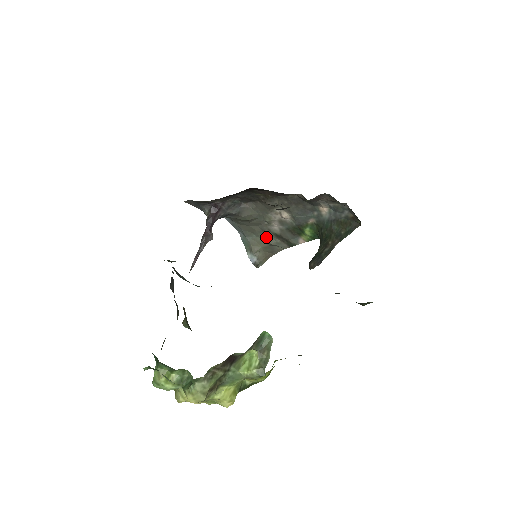
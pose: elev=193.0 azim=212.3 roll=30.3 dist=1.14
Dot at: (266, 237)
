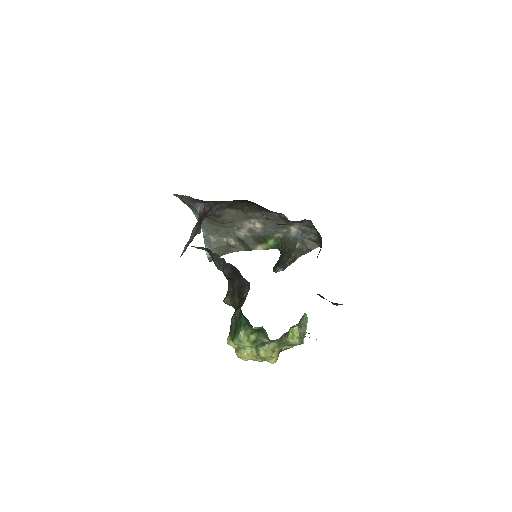
Dot at: (228, 238)
